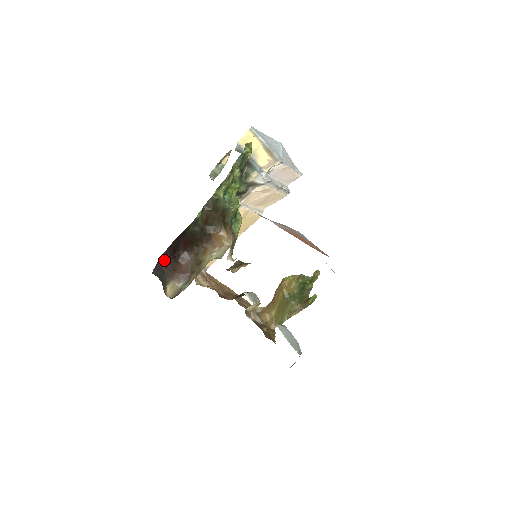
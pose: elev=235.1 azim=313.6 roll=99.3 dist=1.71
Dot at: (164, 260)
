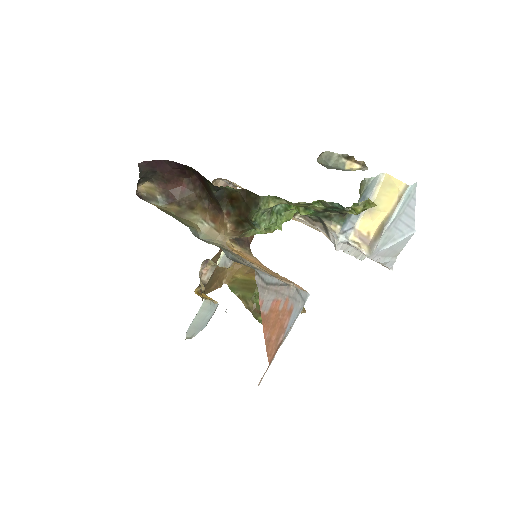
Dot at: (168, 165)
